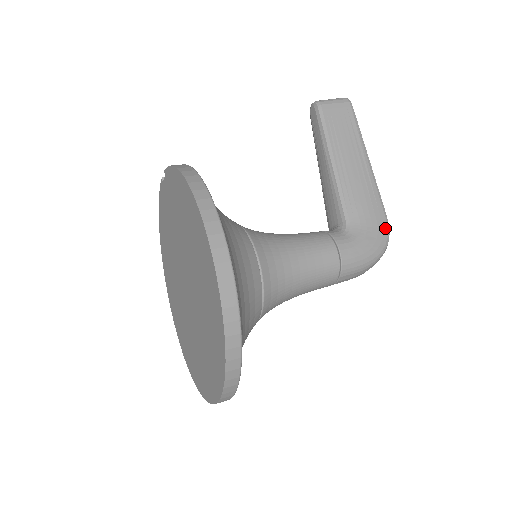
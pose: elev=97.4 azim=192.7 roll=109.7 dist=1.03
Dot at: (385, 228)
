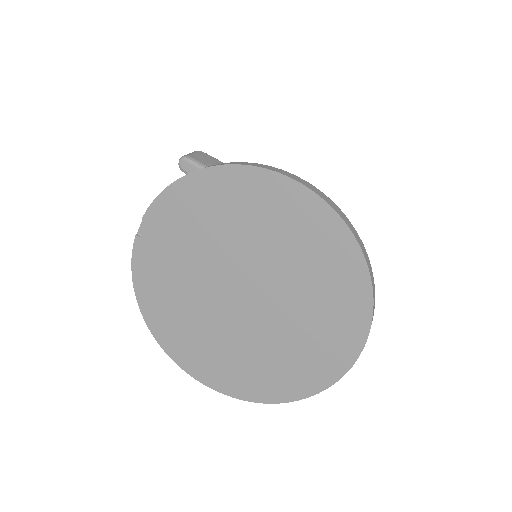
Dot at: occluded
